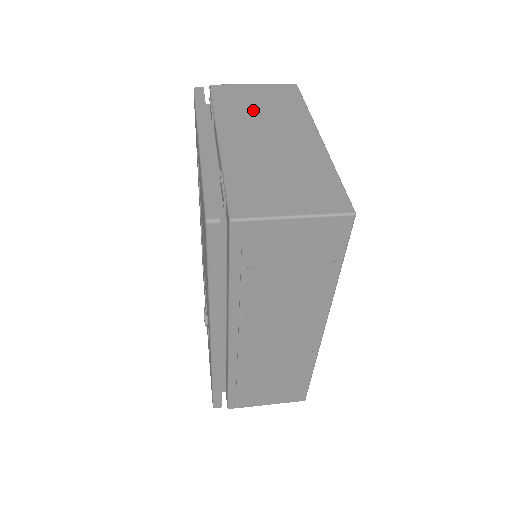
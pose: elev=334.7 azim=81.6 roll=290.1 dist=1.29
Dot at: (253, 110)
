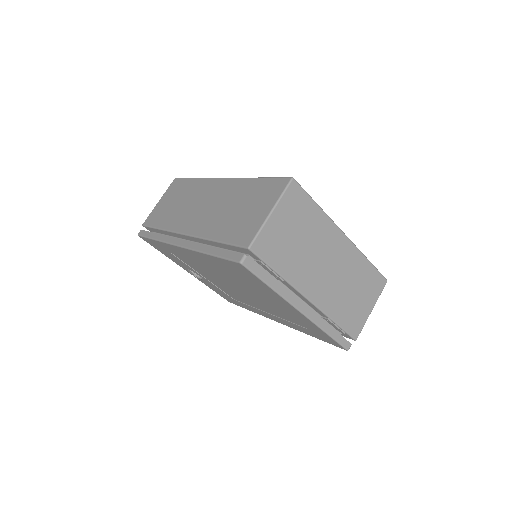
Dot at: (300, 250)
